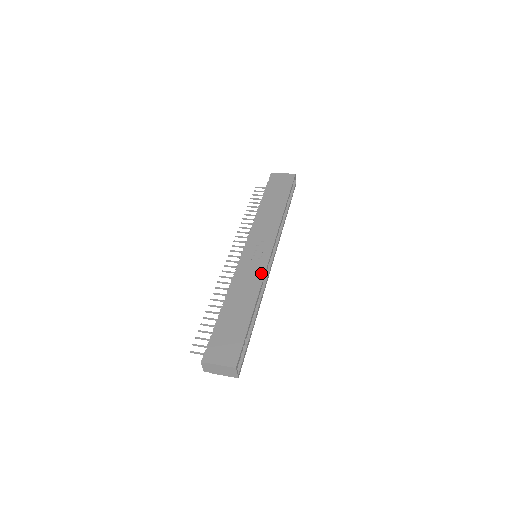
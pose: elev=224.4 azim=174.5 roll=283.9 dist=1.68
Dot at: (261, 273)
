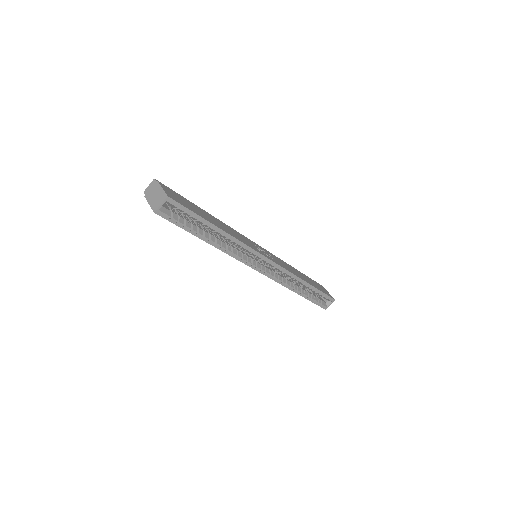
Dot at: (250, 245)
